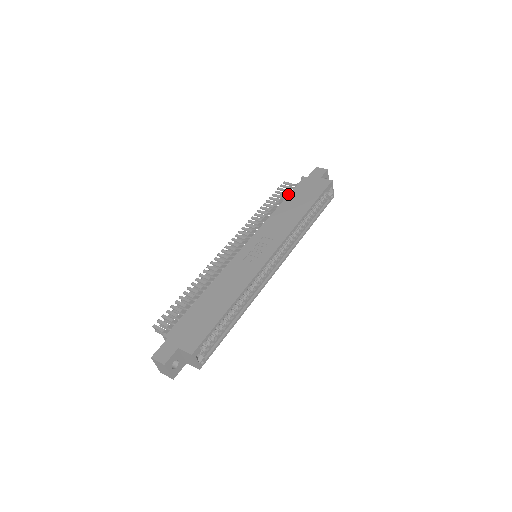
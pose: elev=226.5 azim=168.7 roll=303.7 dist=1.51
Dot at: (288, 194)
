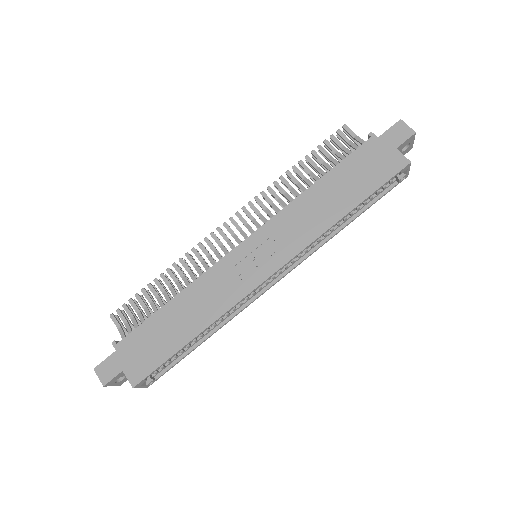
Dot at: (339, 157)
